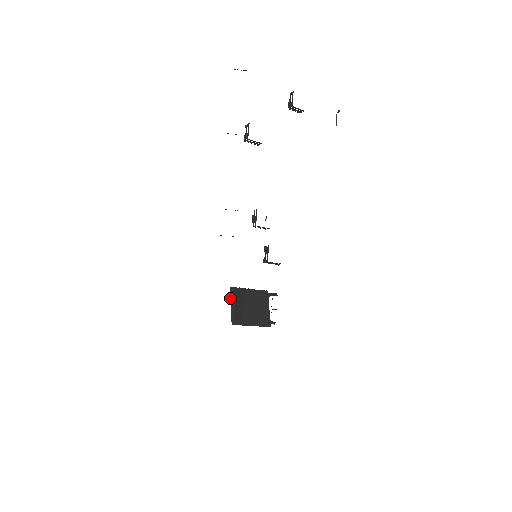
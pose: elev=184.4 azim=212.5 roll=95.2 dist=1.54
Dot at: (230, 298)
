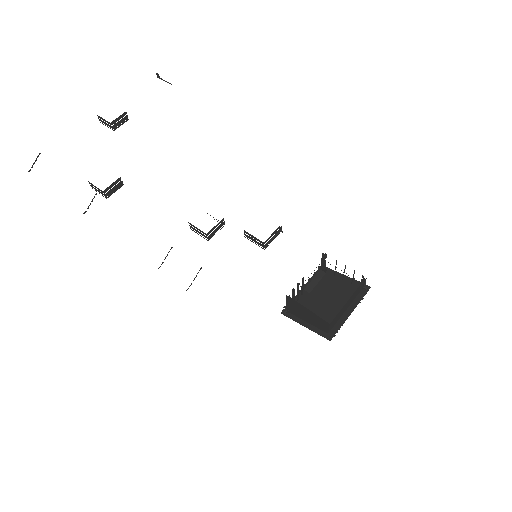
Dot at: occluded
